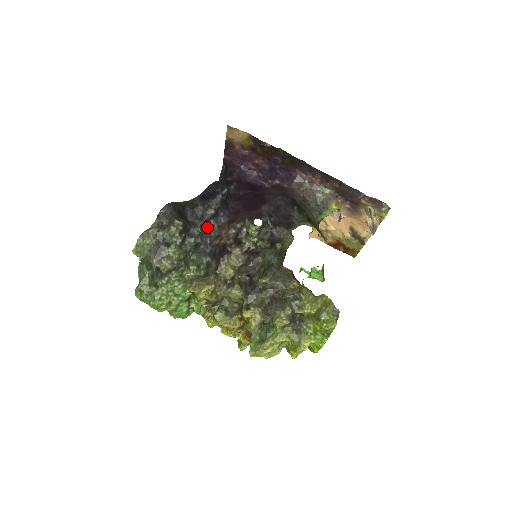
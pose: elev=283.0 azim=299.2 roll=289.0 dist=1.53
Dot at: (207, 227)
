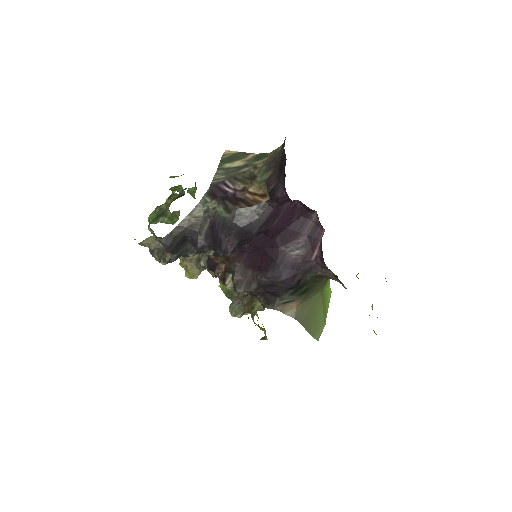
Dot at: occluded
